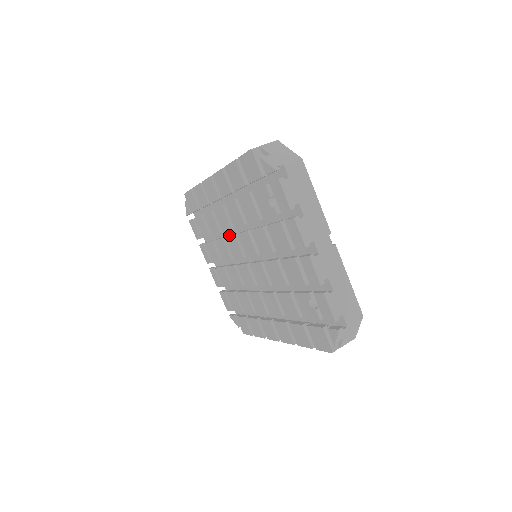
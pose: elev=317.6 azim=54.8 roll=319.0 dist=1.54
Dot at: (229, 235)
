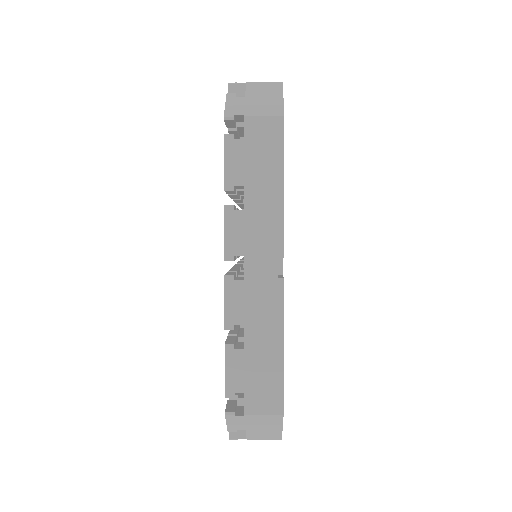
Dot at: occluded
